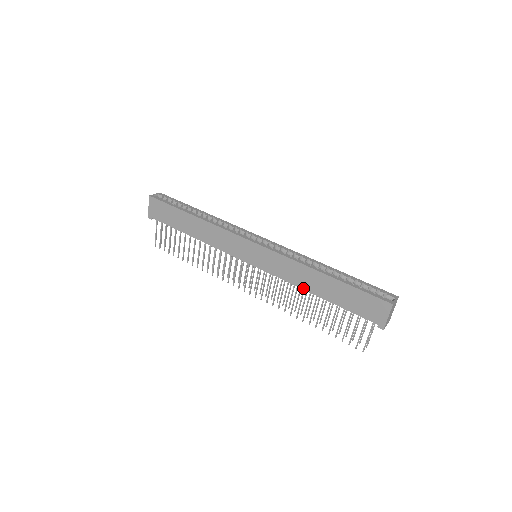
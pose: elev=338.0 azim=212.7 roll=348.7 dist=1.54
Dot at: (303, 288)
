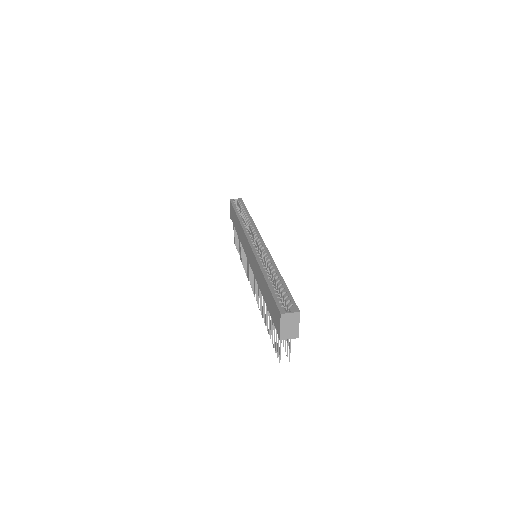
Dot at: (260, 288)
